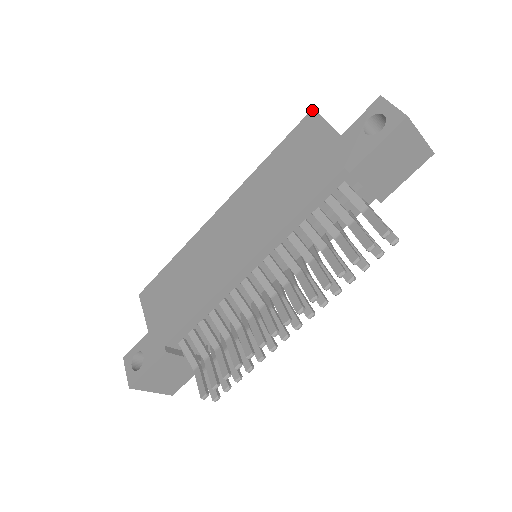
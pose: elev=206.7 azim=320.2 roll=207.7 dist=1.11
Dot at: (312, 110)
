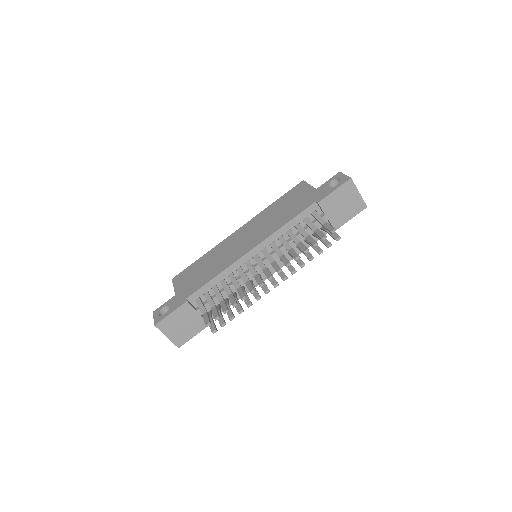
Dot at: (303, 181)
